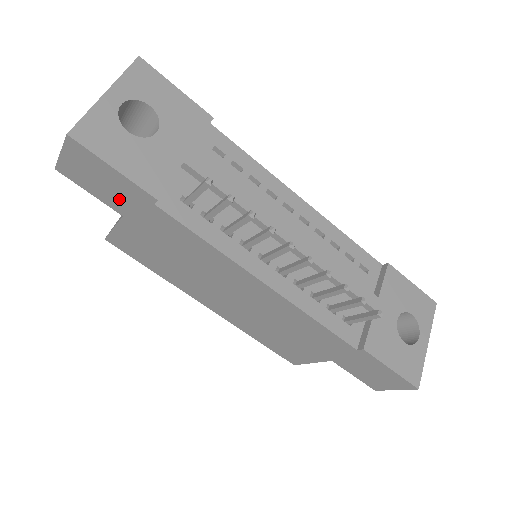
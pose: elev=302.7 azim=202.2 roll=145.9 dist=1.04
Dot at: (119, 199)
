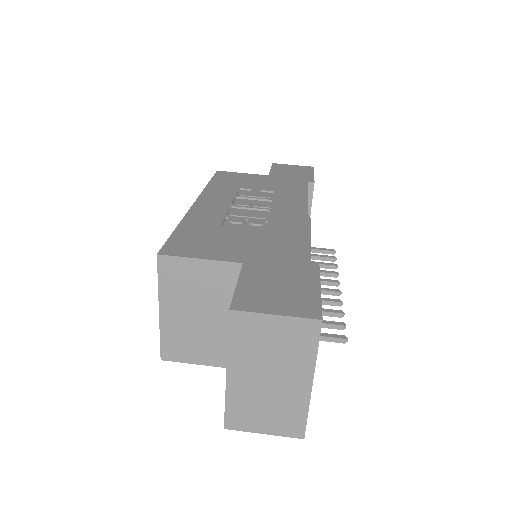
Dot at: occluded
